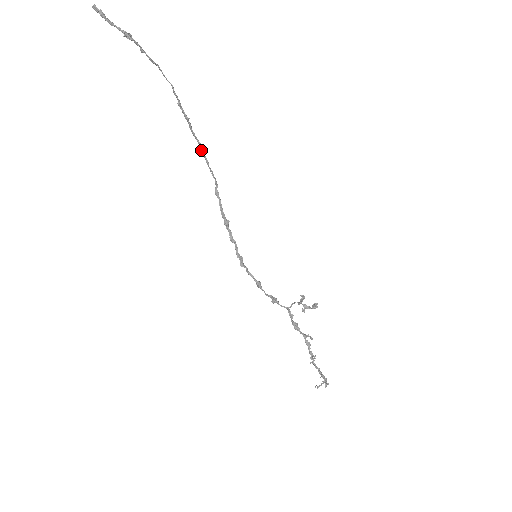
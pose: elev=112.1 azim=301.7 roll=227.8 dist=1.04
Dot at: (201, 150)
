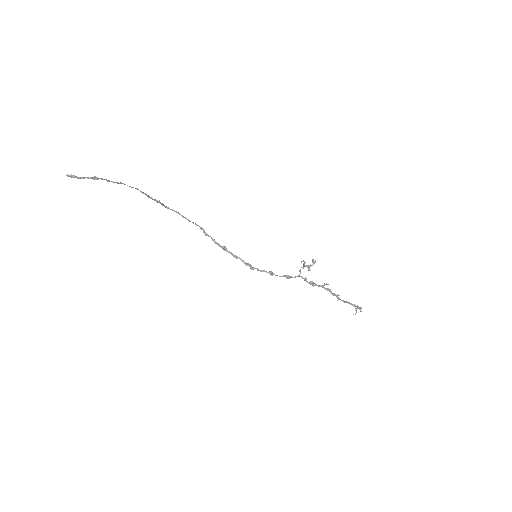
Dot at: occluded
